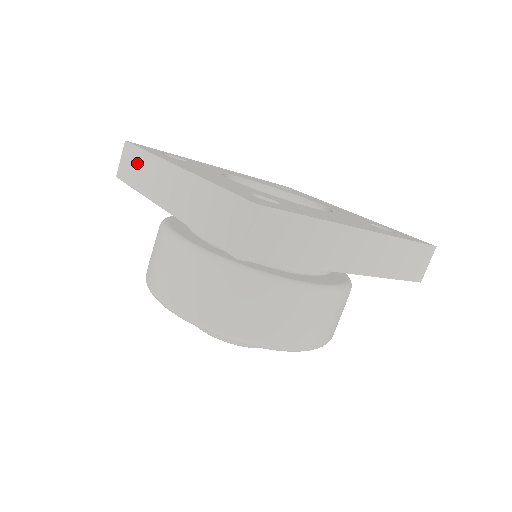
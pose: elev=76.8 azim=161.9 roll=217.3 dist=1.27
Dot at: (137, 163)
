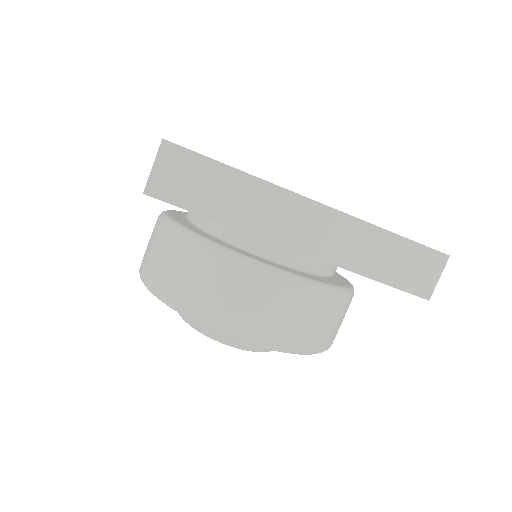
Dot at: occluded
